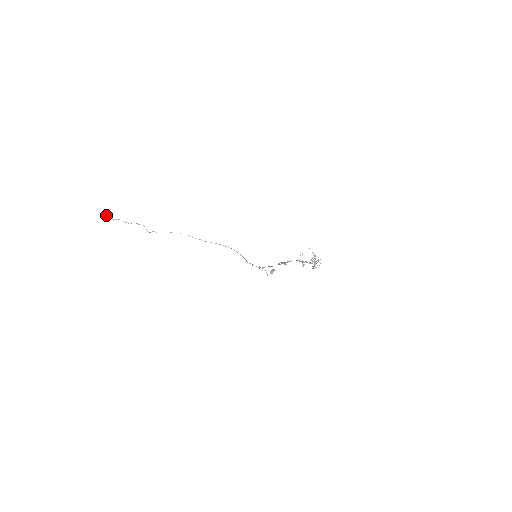
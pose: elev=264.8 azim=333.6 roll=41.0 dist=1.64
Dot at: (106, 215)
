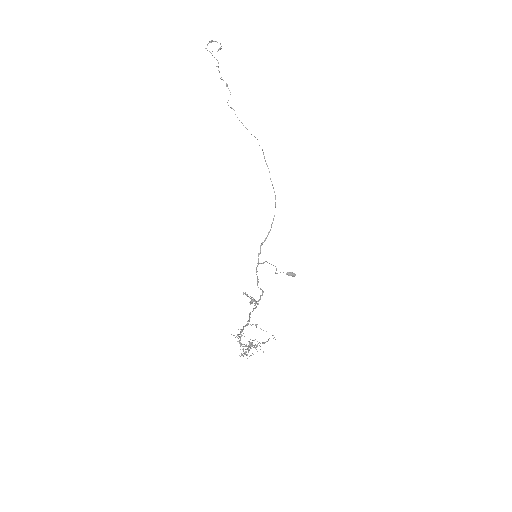
Dot at: occluded
